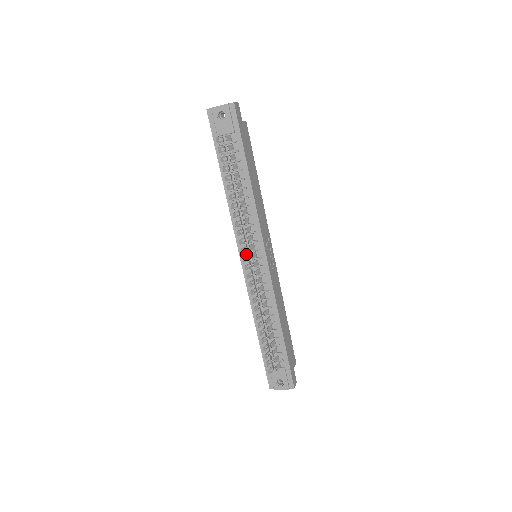
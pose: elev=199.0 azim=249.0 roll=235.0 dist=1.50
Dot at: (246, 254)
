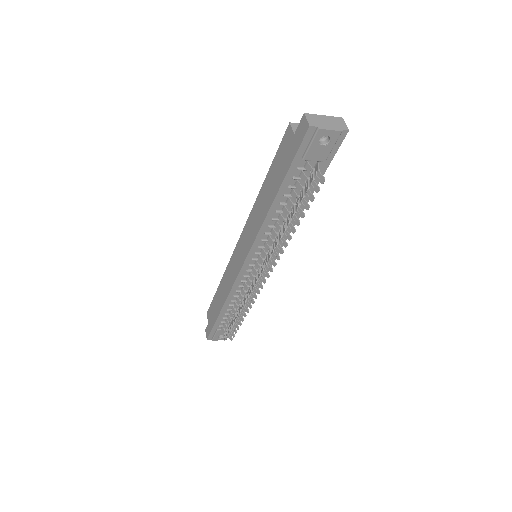
Dot at: (253, 261)
